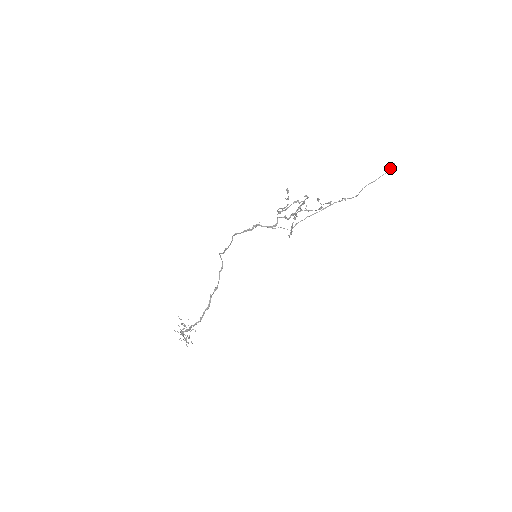
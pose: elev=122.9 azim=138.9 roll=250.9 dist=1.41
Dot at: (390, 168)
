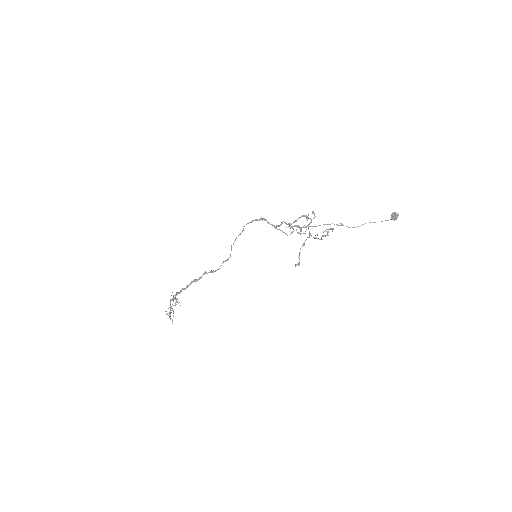
Dot at: (393, 216)
